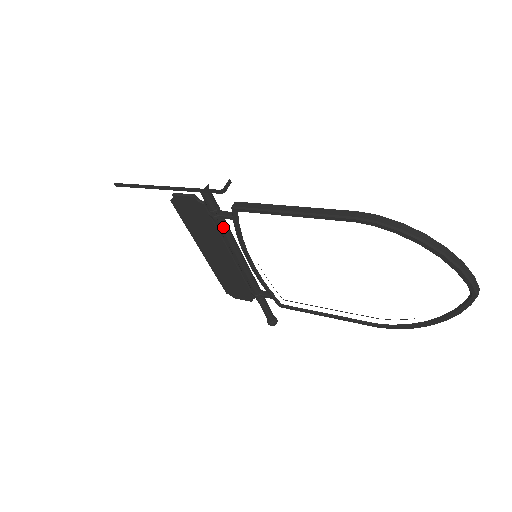
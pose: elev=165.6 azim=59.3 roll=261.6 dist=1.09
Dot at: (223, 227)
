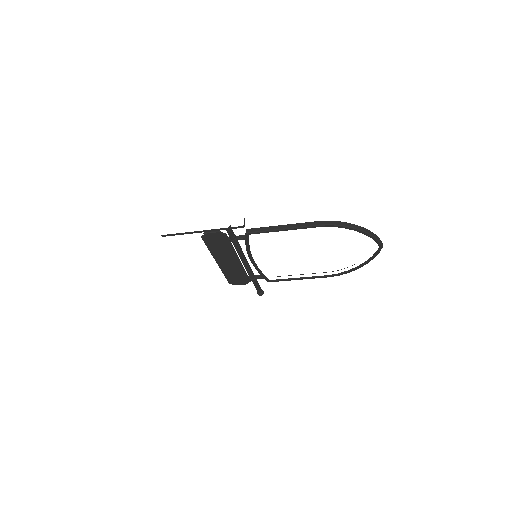
Dot at: (237, 245)
